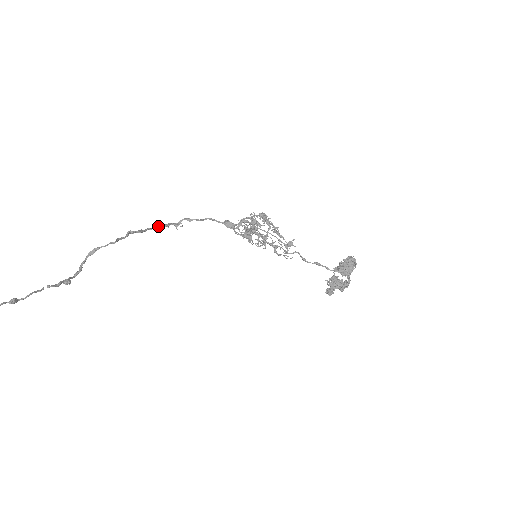
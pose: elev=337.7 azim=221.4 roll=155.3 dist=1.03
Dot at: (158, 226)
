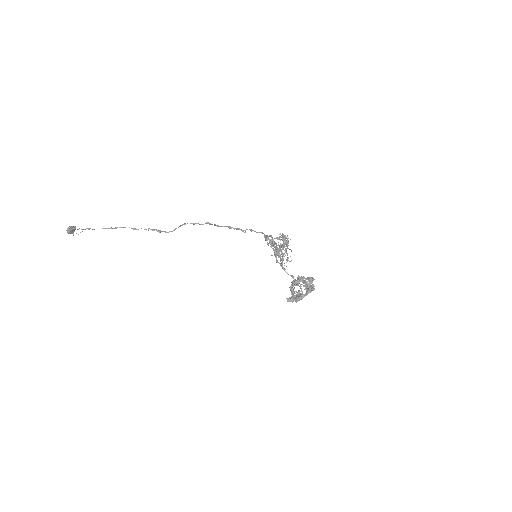
Dot at: (228, 226)
